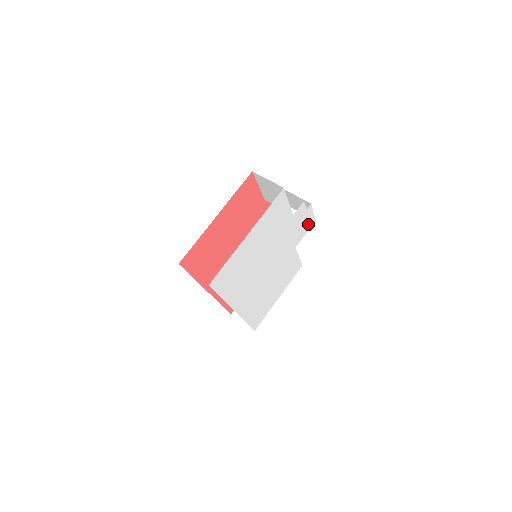
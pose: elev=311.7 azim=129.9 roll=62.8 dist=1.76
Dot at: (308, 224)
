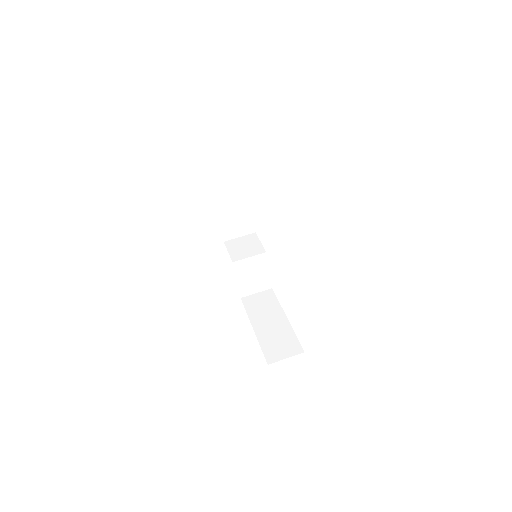
Dot at: occluded
